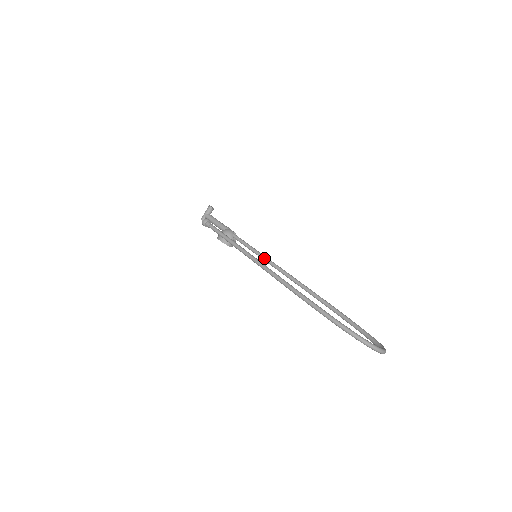
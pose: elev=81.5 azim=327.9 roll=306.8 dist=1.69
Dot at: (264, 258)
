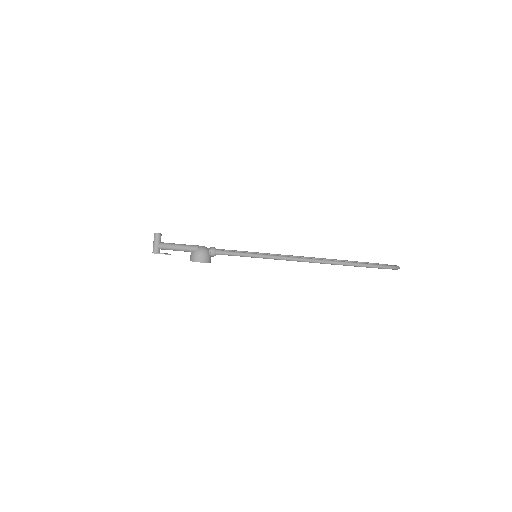
Dot at: occluded
